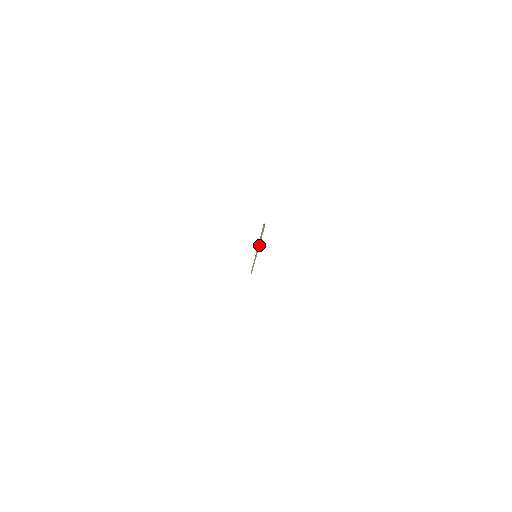
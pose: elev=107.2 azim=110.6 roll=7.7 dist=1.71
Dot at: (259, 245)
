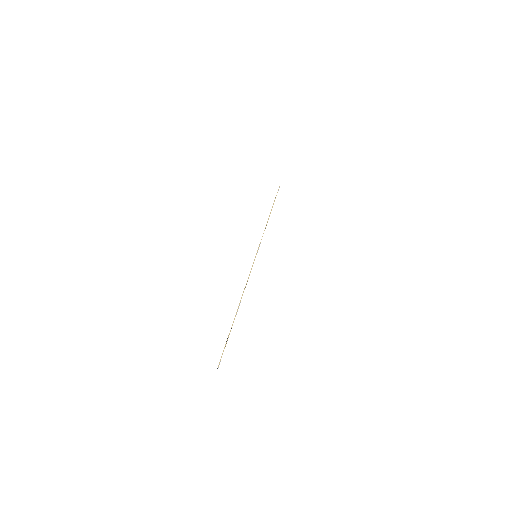
Dot at: (241, 299)
